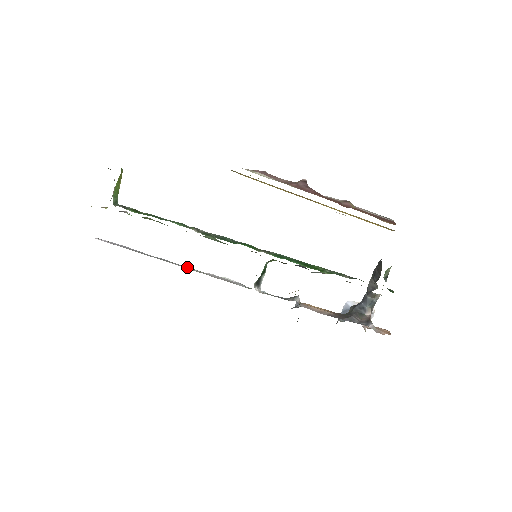
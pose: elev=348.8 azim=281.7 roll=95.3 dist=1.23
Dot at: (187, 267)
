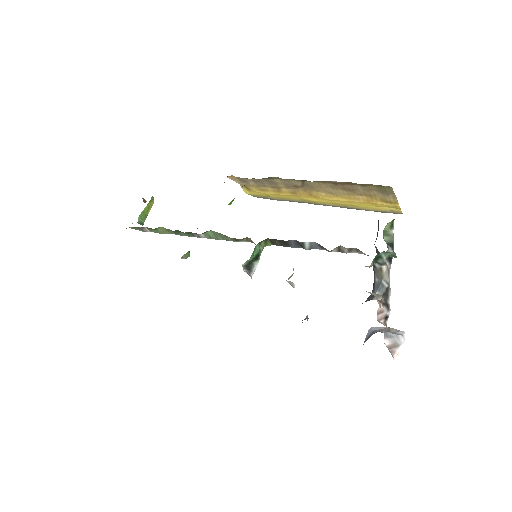
Dot at: occluded
